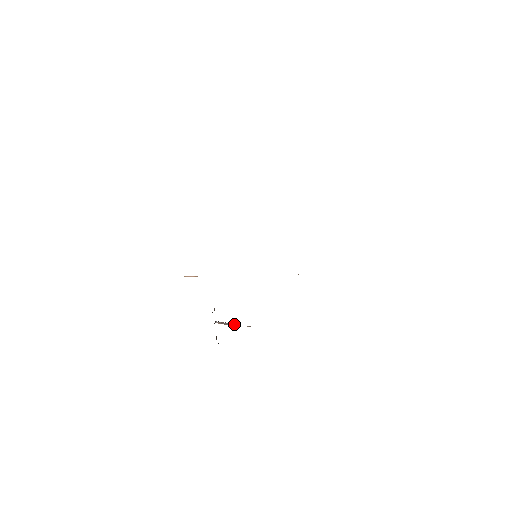
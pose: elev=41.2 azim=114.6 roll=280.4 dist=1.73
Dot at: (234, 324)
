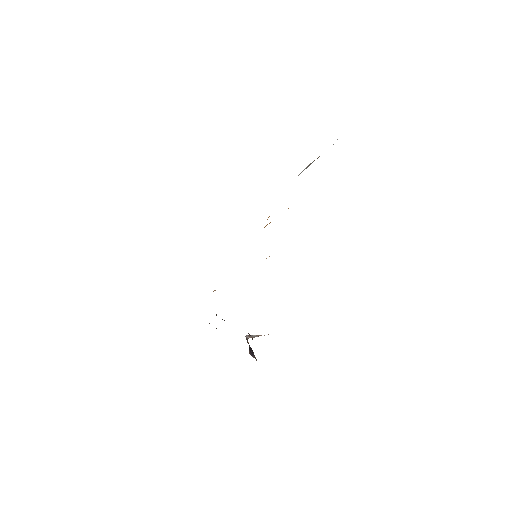
Dot at: (258, 335)
